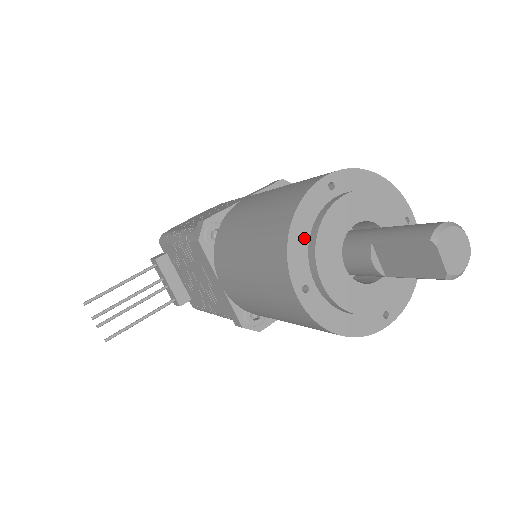
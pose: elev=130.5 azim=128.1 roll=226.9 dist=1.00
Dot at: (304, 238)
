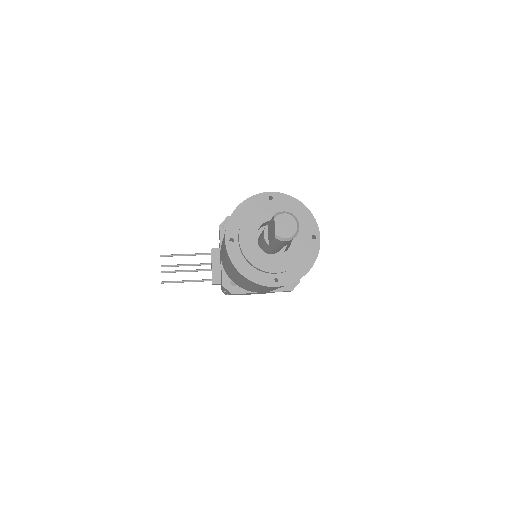
Dot at: (242, 216)
